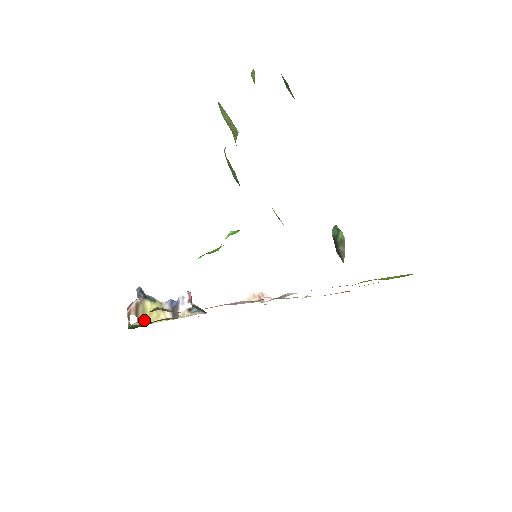
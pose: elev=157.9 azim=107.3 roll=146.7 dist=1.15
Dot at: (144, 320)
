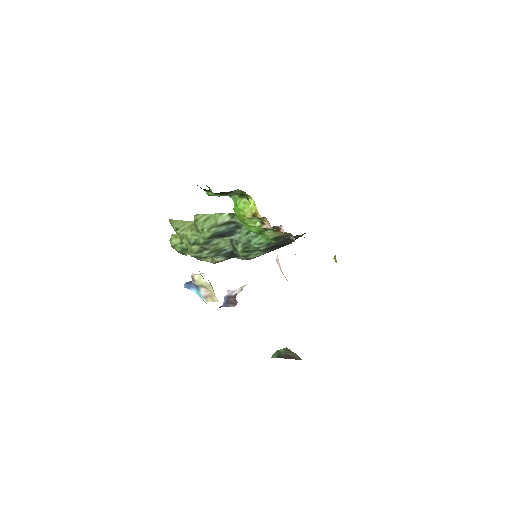
Dot at: occluded
